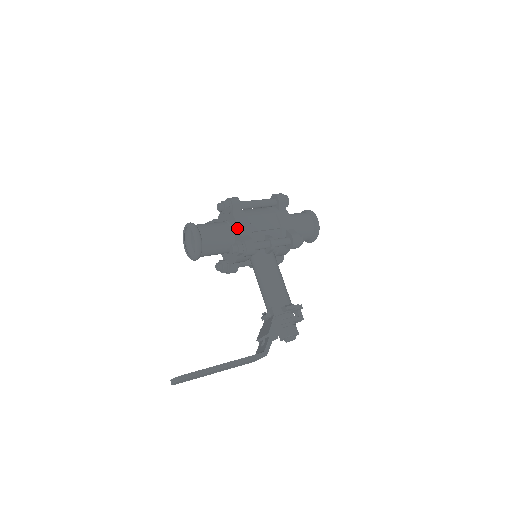
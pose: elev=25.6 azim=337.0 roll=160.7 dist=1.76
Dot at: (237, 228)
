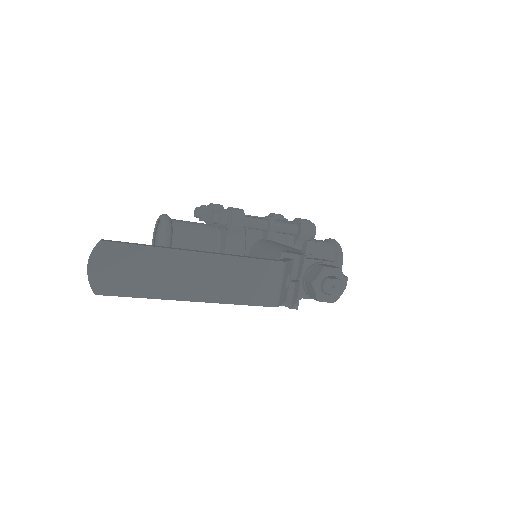
Dot at: occluded
